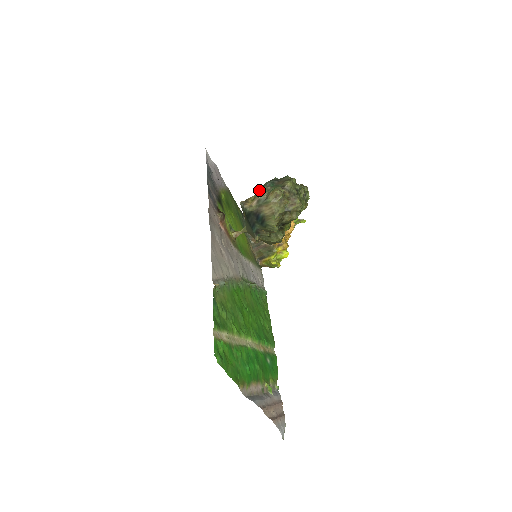
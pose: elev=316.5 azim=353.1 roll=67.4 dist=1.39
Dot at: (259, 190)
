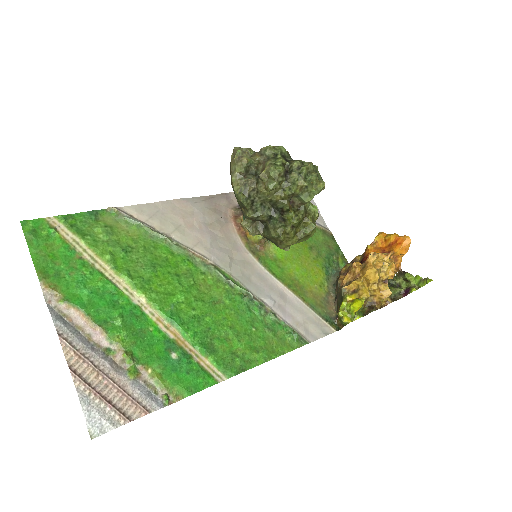
Dot at: occluded
